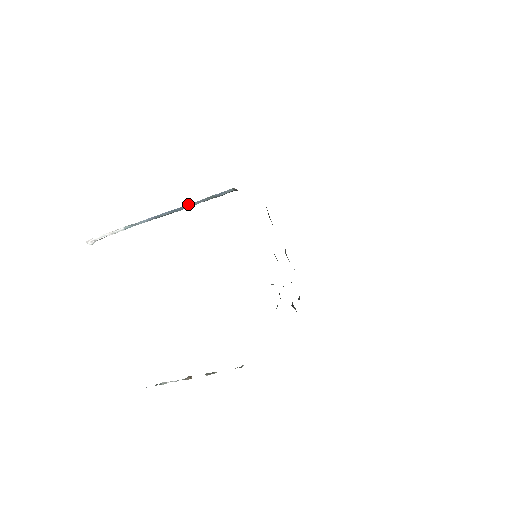
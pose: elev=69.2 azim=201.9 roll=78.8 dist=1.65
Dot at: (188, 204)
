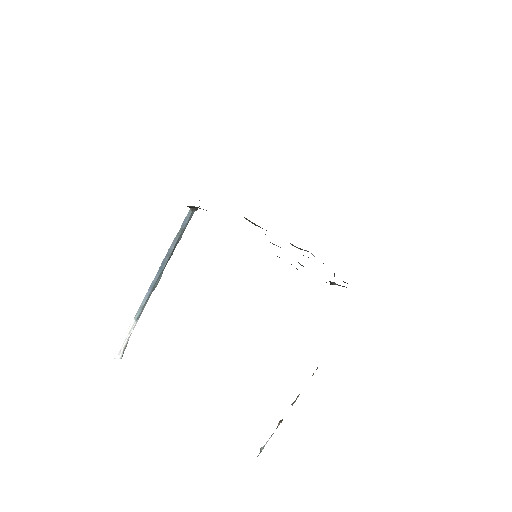
Dot at: occluded
